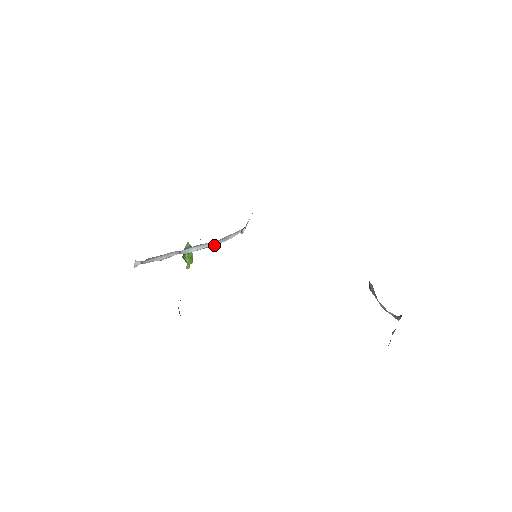
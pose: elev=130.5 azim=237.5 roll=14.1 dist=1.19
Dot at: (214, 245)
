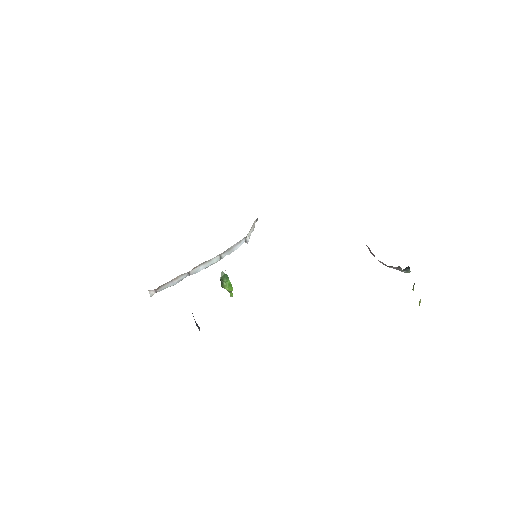
Dot at: occluded
